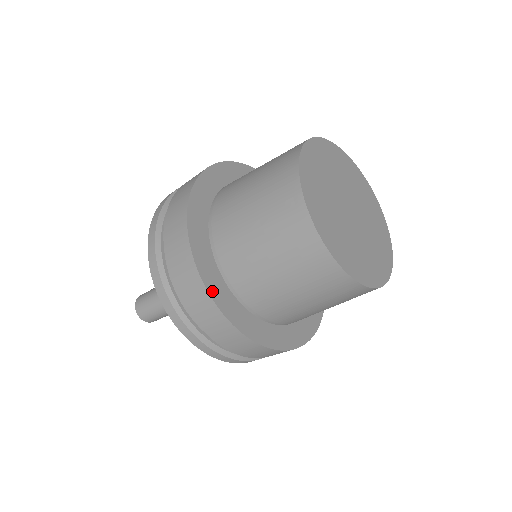
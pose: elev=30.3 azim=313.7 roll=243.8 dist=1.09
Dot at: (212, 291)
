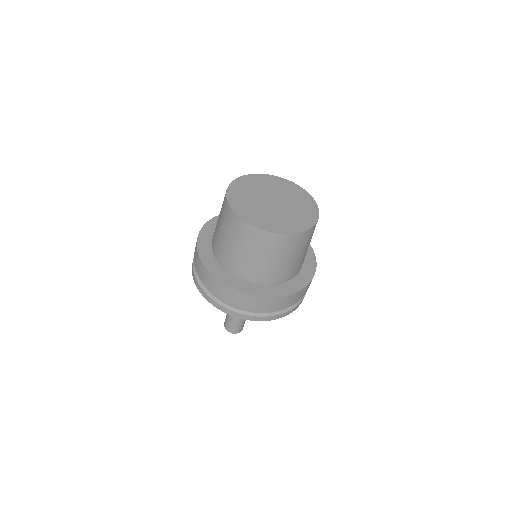
Dot at: (200, 251)
